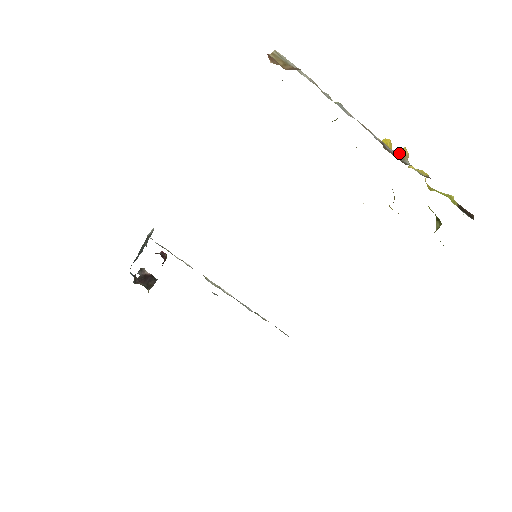
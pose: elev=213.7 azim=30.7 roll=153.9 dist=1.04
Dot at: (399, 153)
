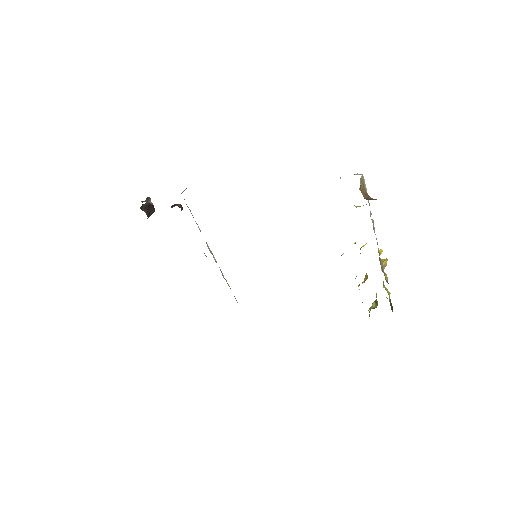
Dot at: (383, 262)
